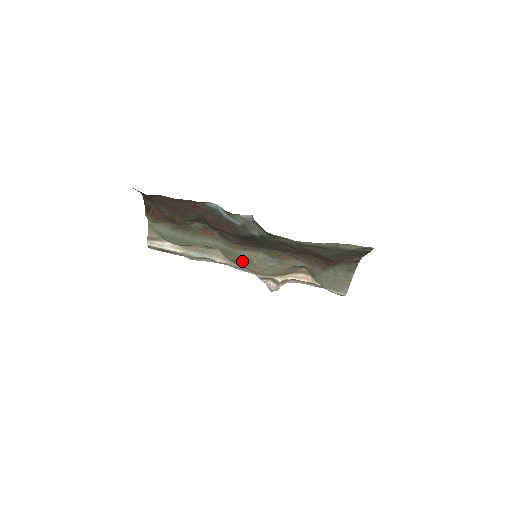
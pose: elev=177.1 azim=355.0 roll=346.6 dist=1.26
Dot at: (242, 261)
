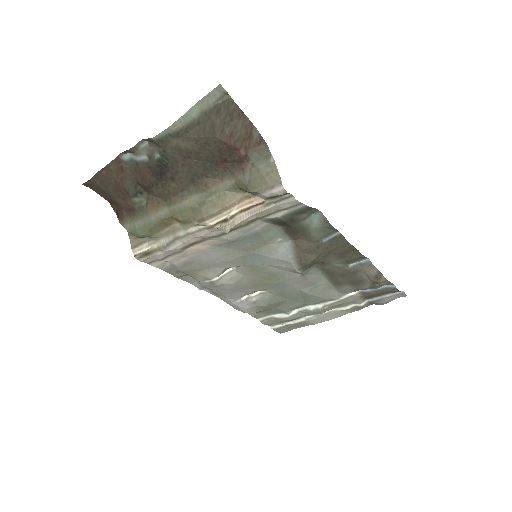
Dot at: (189, 215)
